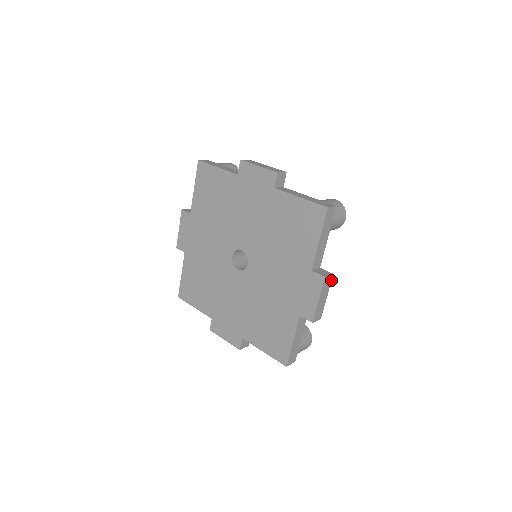
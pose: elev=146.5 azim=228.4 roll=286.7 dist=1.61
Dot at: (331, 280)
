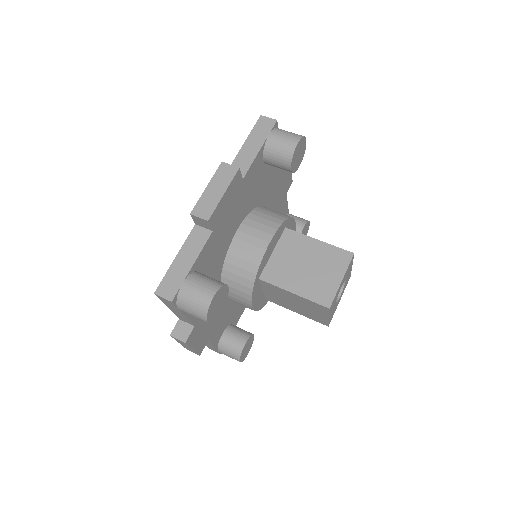
Dot at: (235, 175)
